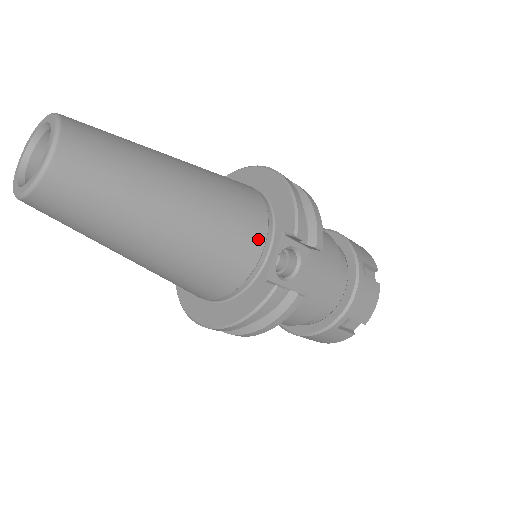
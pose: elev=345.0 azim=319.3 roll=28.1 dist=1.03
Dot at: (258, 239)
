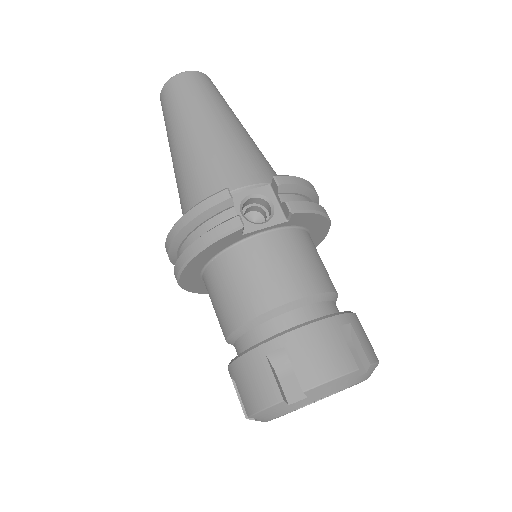
Dot at: (250, 178)
